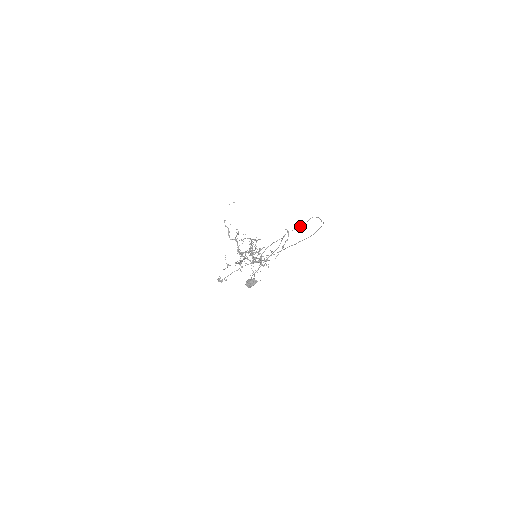
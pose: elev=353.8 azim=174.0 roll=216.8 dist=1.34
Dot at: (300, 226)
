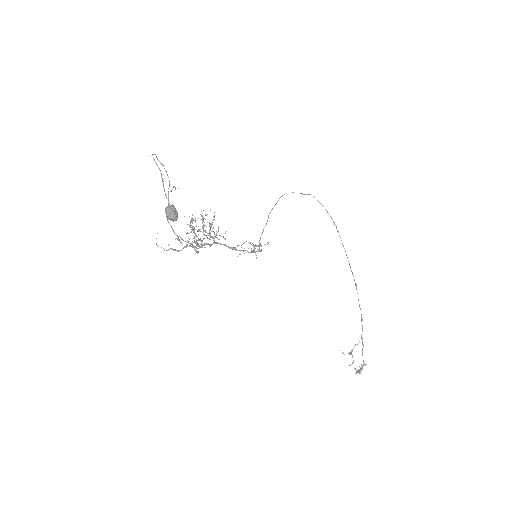
Dot at: occluded
